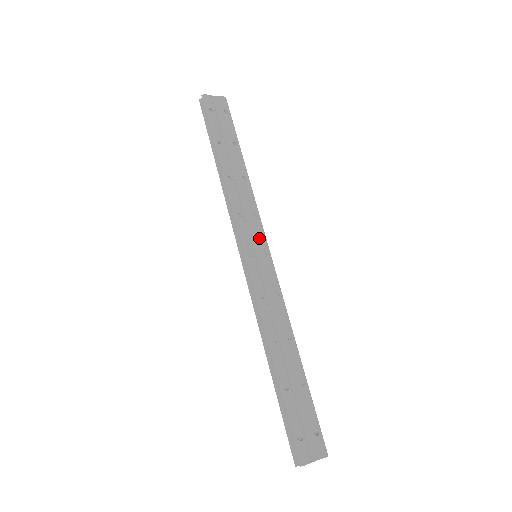
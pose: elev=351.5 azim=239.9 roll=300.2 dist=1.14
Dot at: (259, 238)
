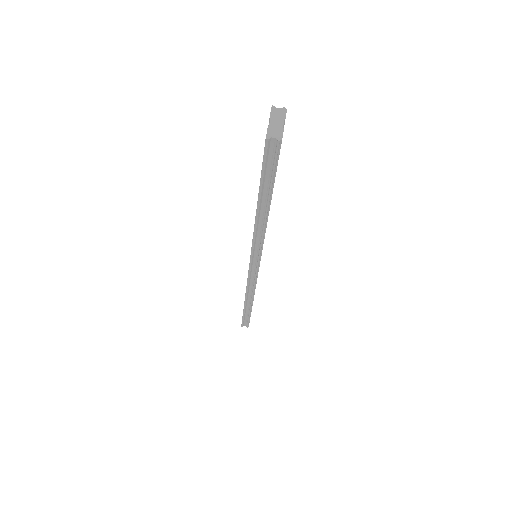
Dot at: occluded
